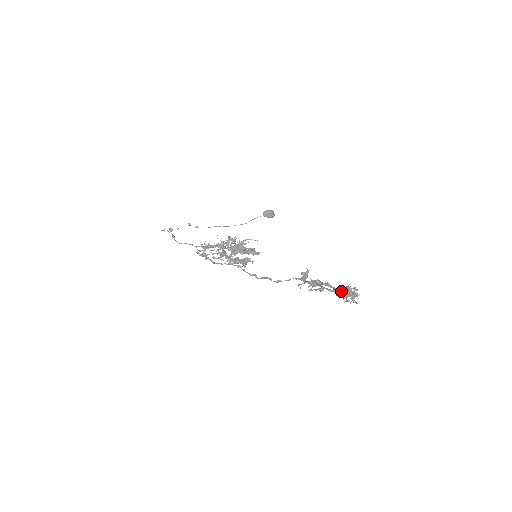
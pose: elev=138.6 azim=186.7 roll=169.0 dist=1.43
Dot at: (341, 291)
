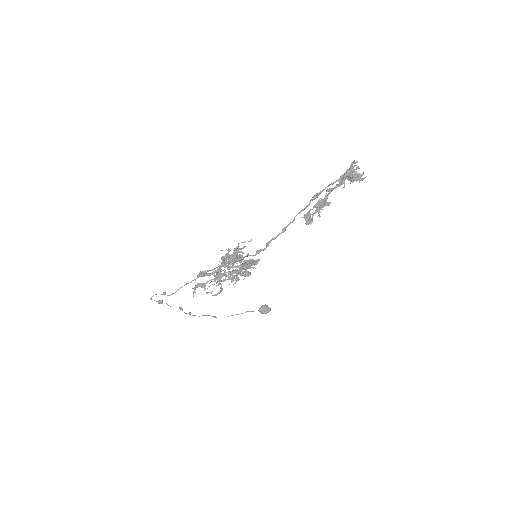
Dot at: (344, 174)
